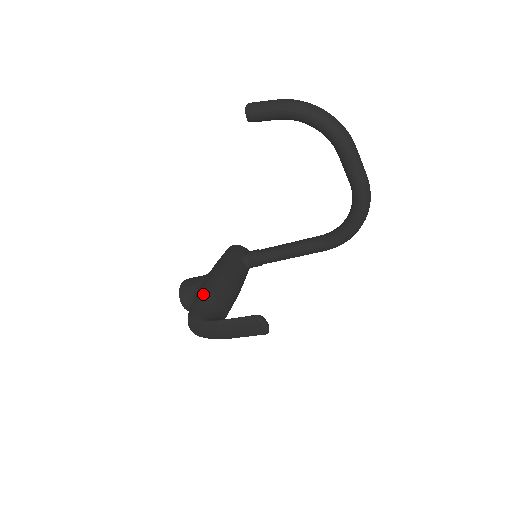
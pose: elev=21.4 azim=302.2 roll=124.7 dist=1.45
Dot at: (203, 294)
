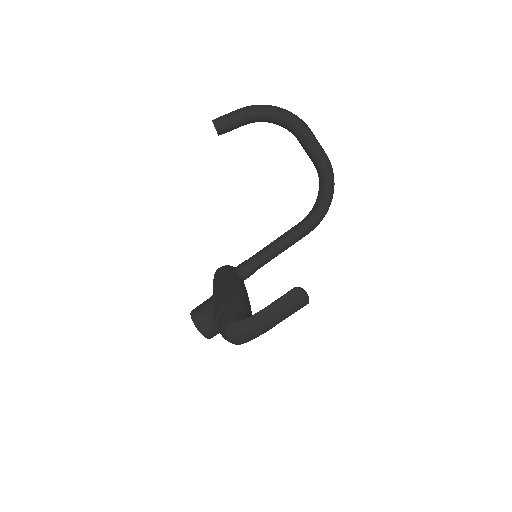
Dot at: (225, 305)
